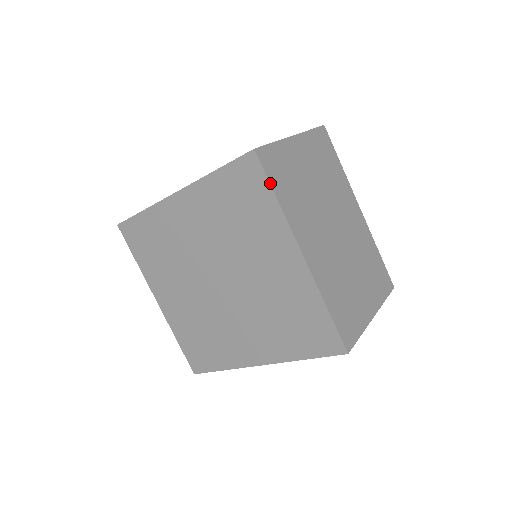
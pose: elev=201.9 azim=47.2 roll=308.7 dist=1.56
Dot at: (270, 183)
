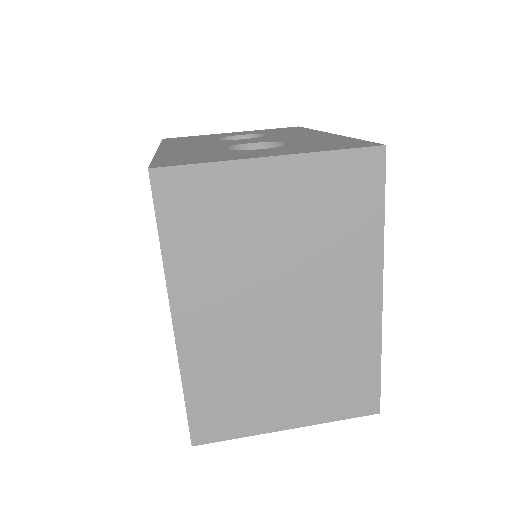
Dot at: (157, 222)
